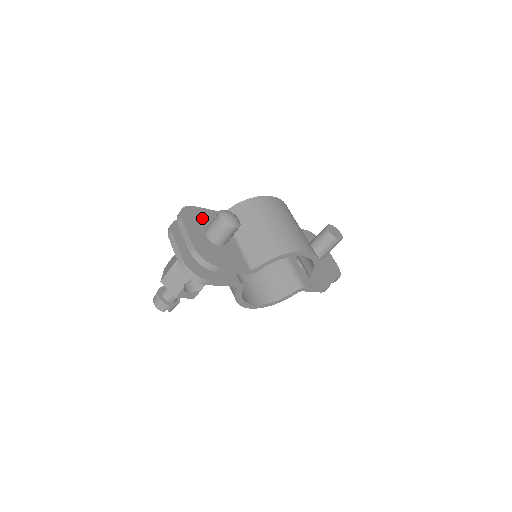
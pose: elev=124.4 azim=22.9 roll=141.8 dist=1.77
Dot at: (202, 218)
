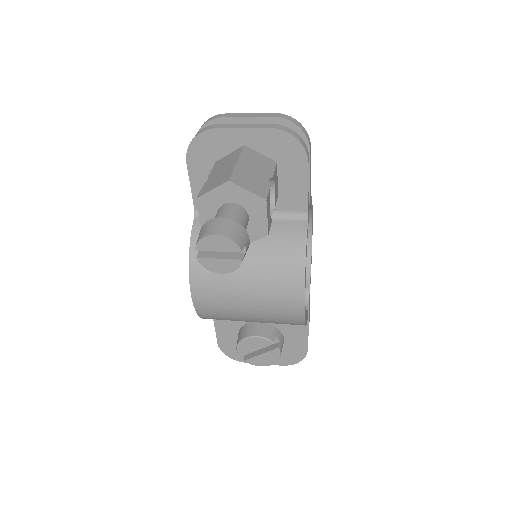
Dot at: occluded
